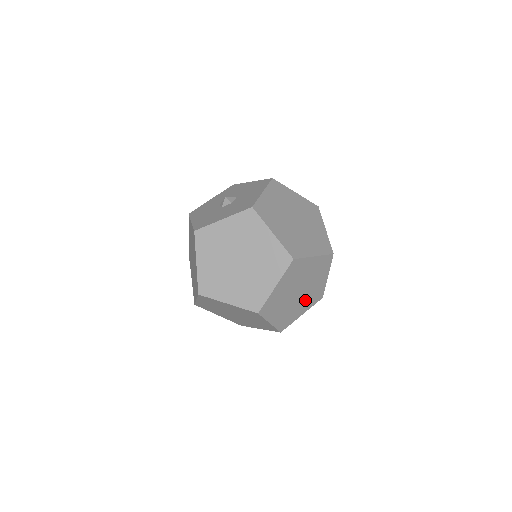
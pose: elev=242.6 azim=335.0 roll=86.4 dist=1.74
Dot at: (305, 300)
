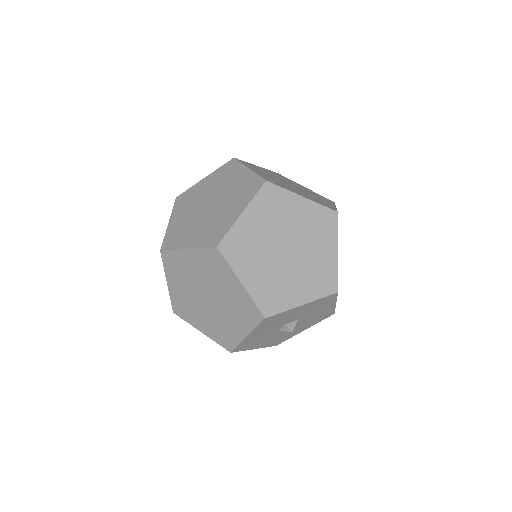
Dot at: (303, 276)
